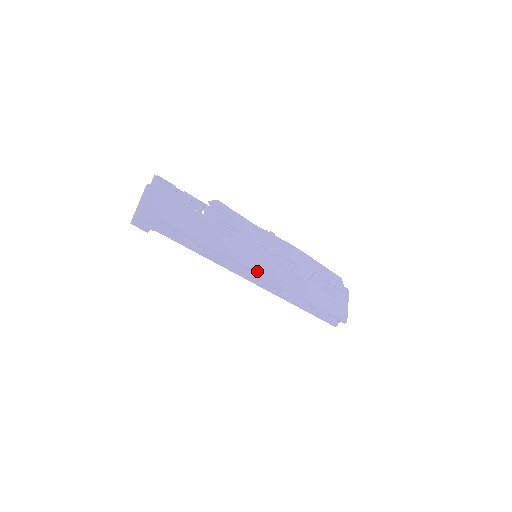
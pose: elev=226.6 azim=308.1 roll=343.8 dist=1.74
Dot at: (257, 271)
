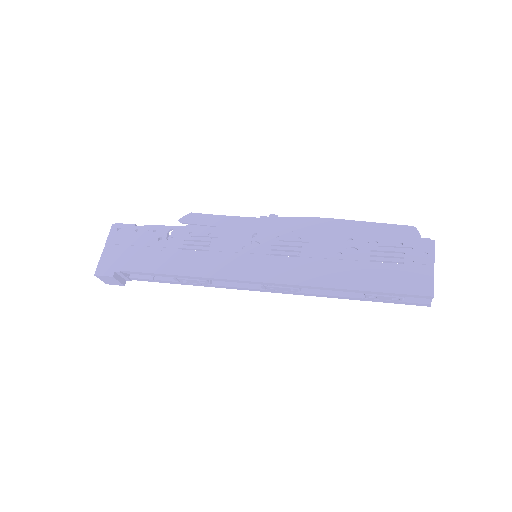
Dot at: (246, 278)
